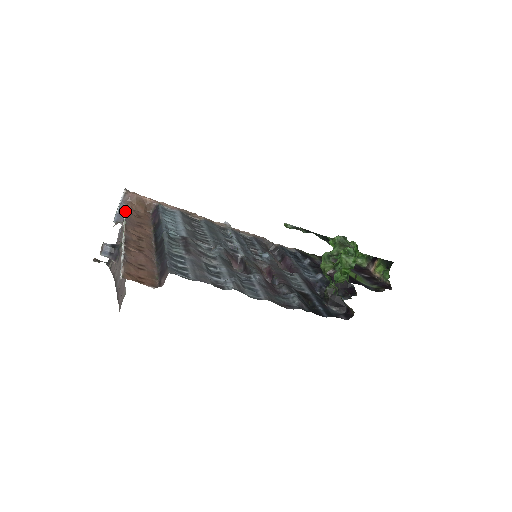
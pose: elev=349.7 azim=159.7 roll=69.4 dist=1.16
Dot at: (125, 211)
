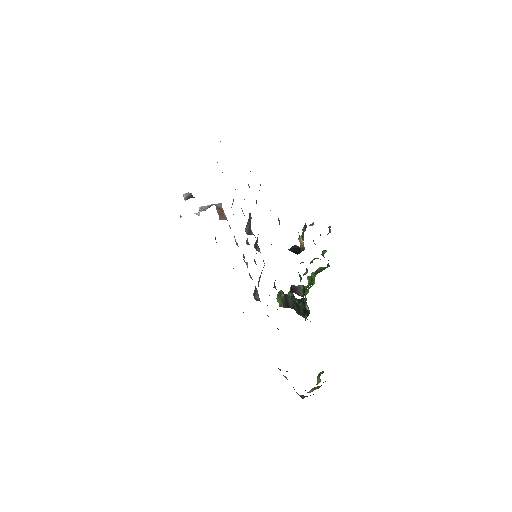
Dot at: occluded
